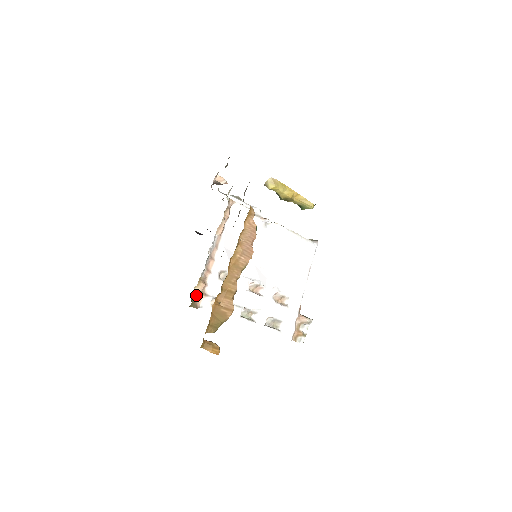
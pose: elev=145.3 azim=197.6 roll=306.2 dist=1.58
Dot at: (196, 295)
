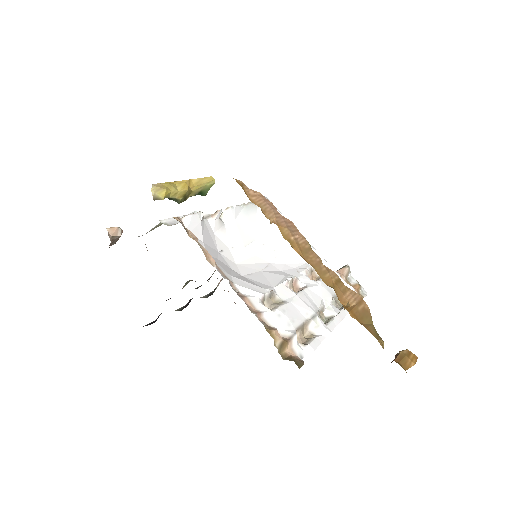
Dot at: (283, 352)
